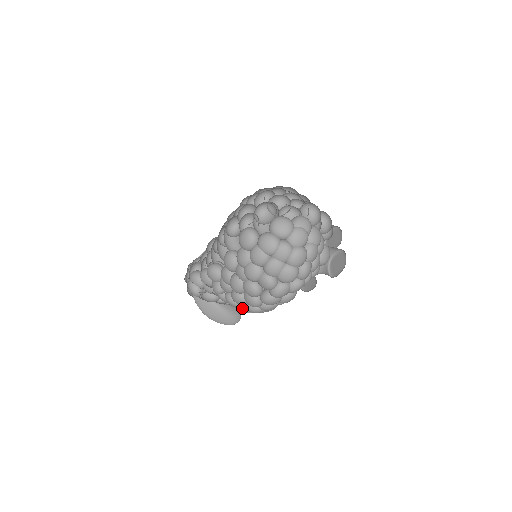
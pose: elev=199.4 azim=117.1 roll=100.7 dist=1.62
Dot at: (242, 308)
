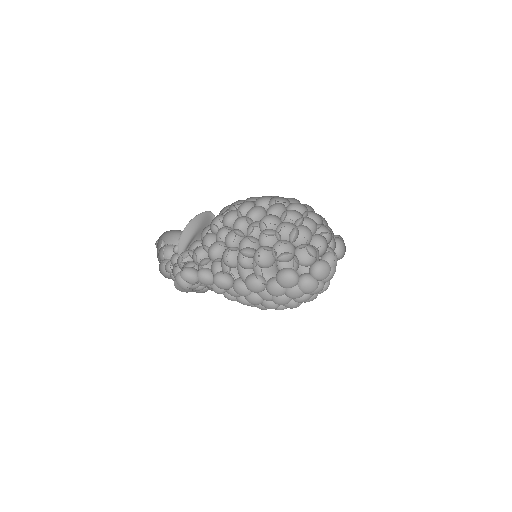
Dot at: occluded
